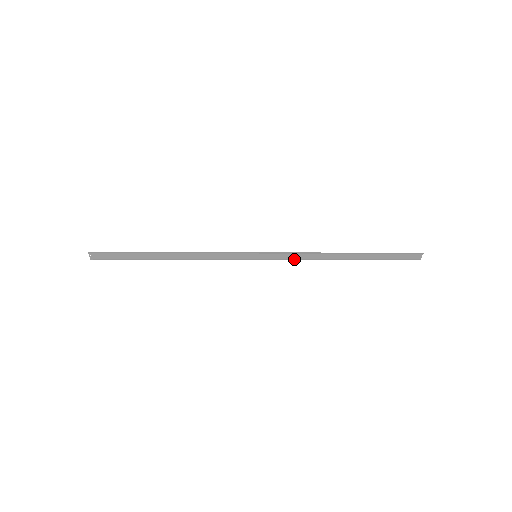
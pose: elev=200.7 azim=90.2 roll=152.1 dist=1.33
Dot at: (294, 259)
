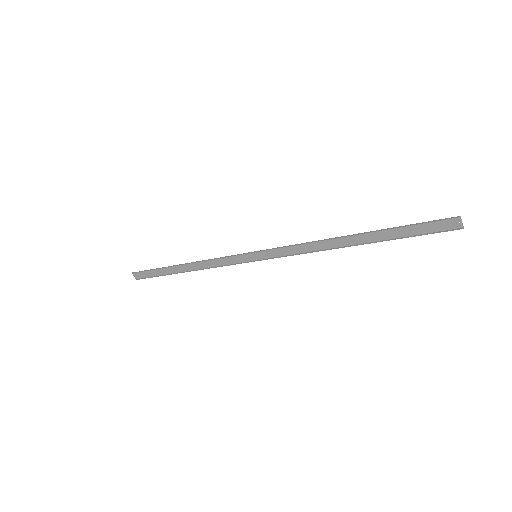
Dot at: (296, 254)
